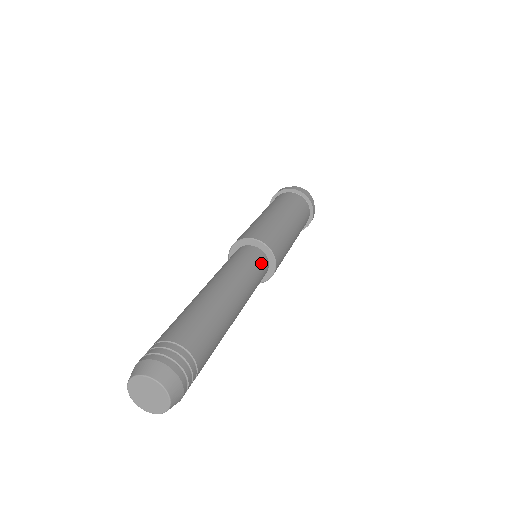
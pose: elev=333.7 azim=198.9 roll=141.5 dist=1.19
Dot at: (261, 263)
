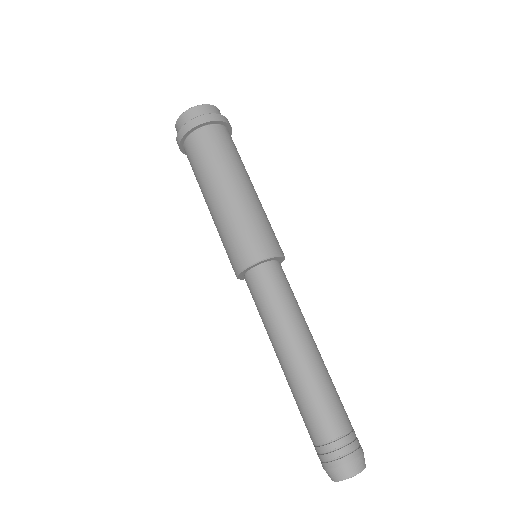
Dot at: (286, 278)
